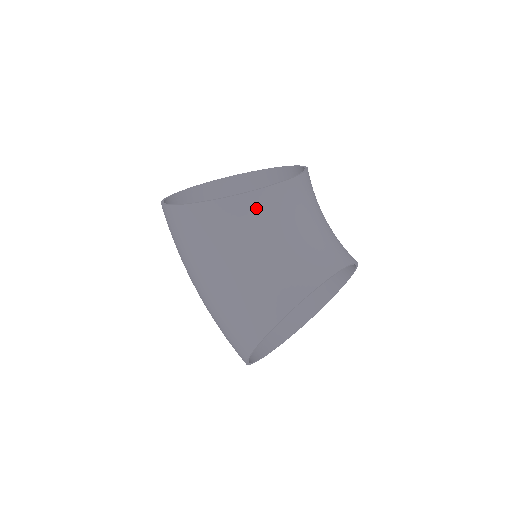
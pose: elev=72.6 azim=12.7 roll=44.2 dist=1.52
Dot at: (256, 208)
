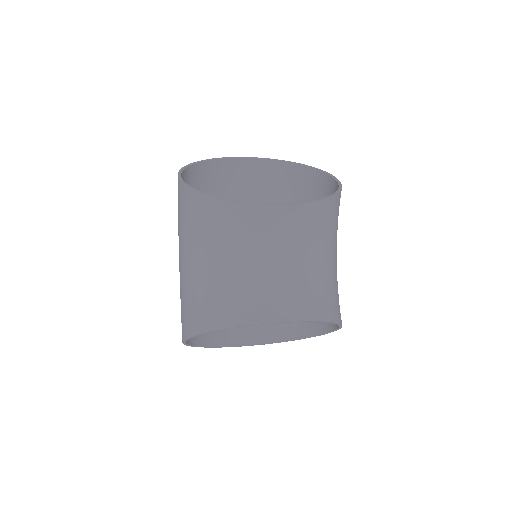
Dot at: (229, 218)
